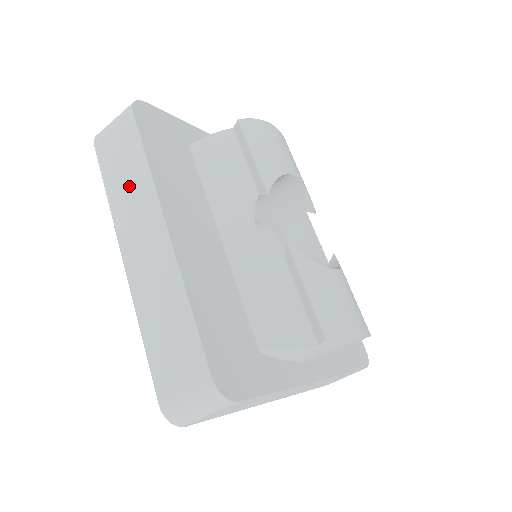
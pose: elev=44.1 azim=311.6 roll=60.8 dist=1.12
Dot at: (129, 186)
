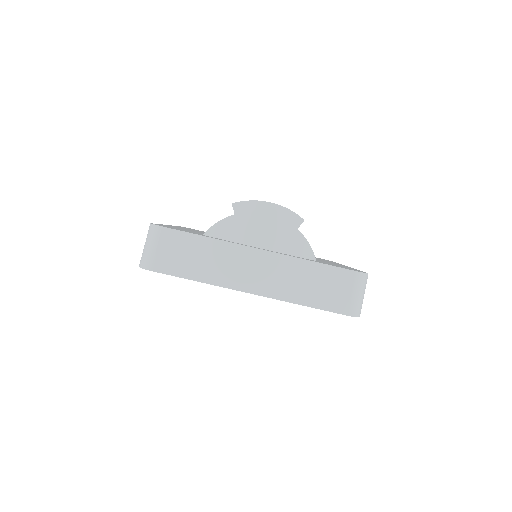
Dot at: occluded
